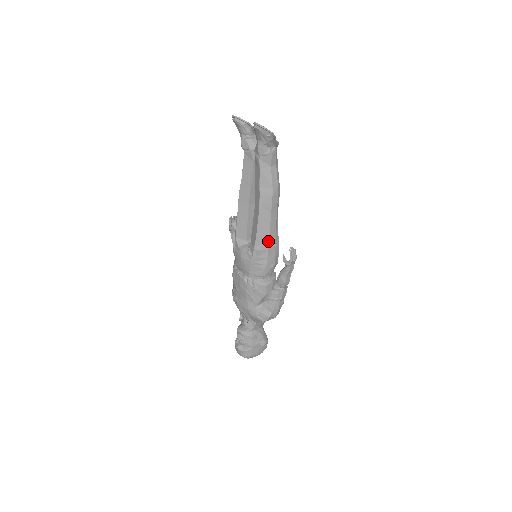
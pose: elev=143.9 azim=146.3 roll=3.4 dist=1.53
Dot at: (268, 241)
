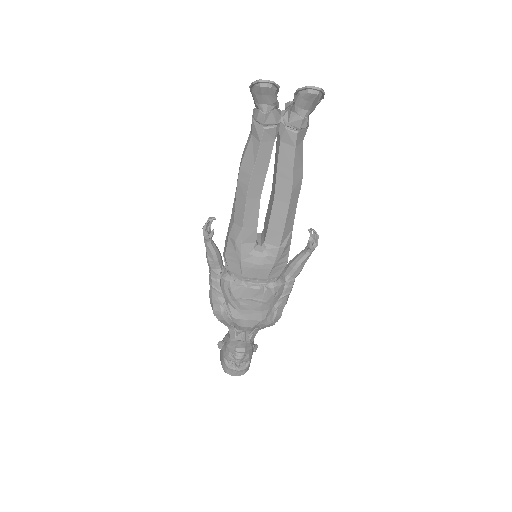
Dot at: (291, 232)
